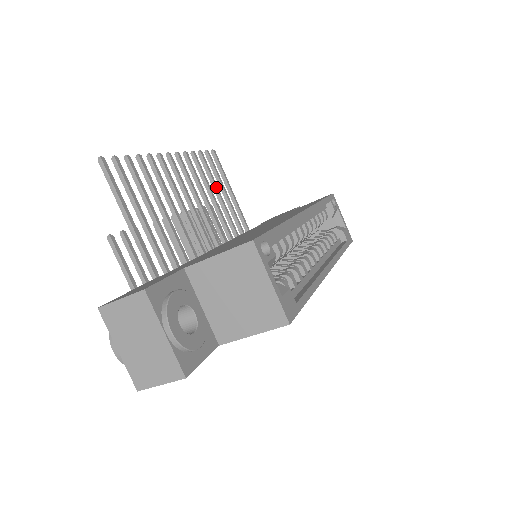
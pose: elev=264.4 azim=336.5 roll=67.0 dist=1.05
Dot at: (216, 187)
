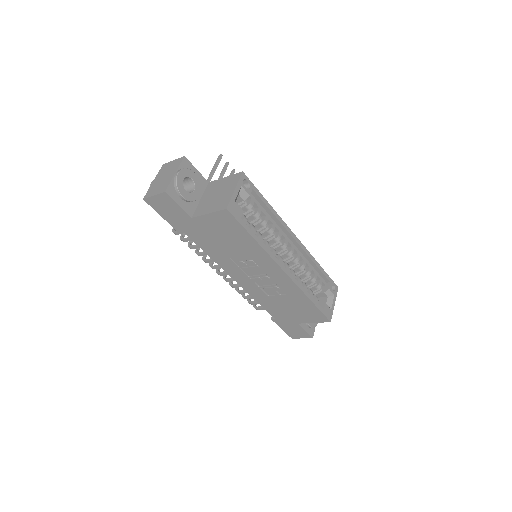
Dot at: occluded
